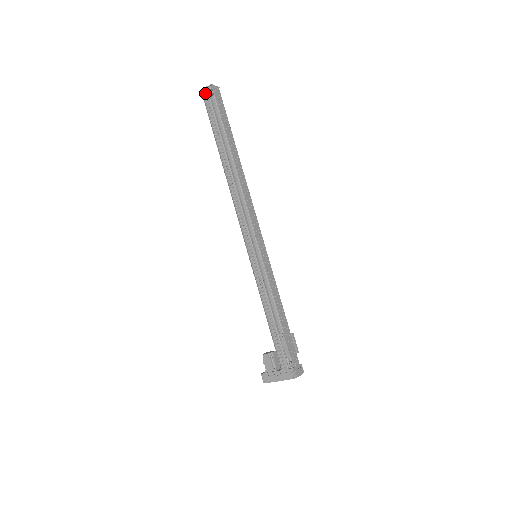
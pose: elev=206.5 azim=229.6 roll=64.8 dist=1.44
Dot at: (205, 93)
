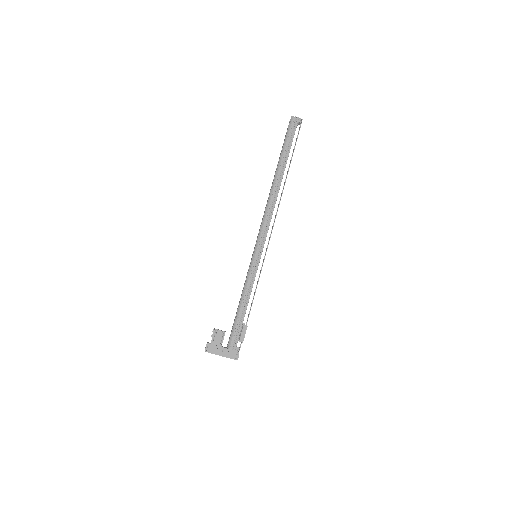
Dot at: (295, 120)
